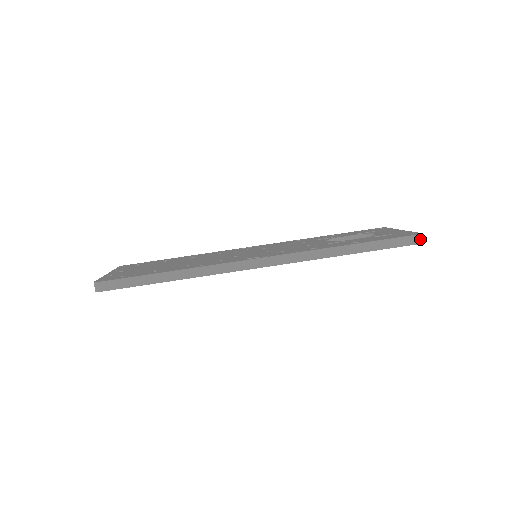
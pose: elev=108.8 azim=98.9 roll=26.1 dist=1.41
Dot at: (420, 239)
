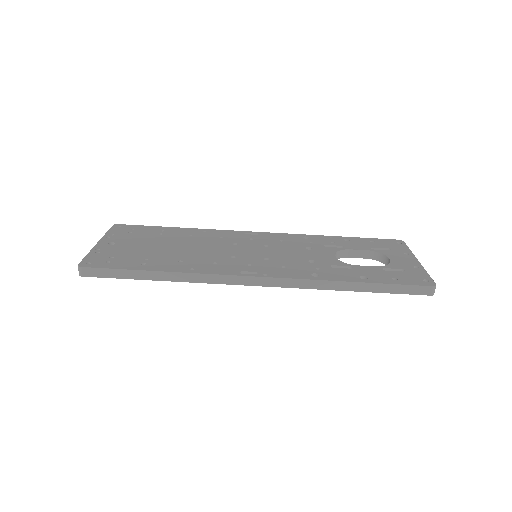
Dot at: (432, 291)
